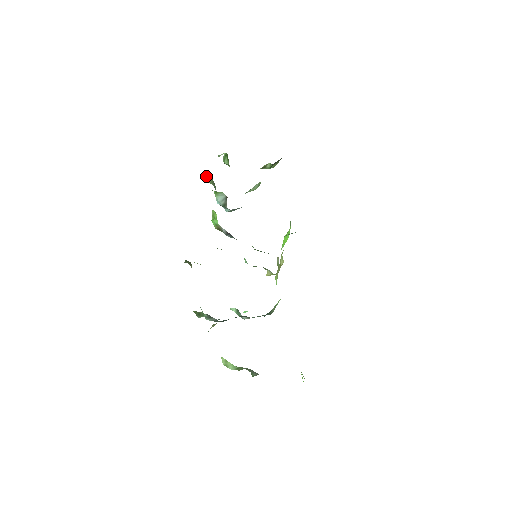
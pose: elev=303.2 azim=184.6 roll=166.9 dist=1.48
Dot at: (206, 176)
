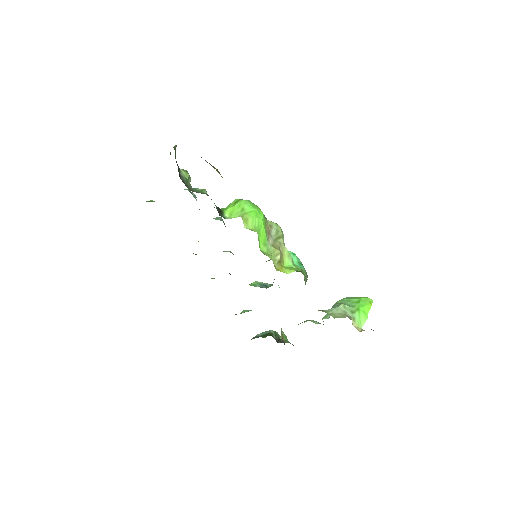
Dot at: occluded
